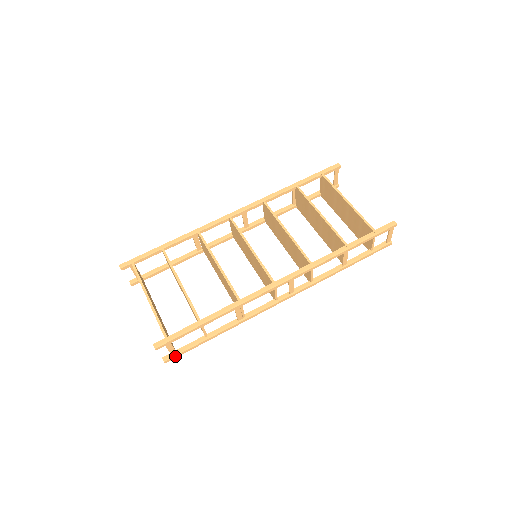
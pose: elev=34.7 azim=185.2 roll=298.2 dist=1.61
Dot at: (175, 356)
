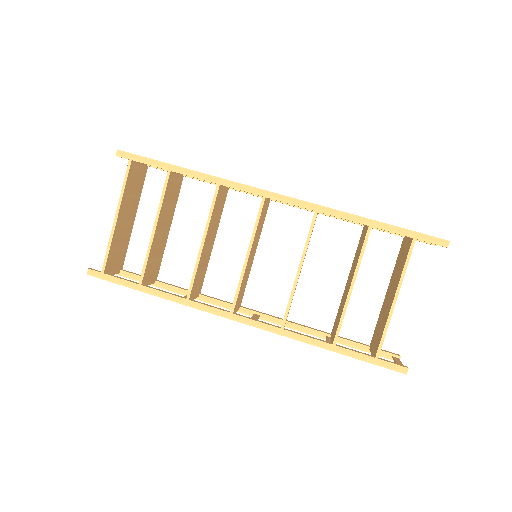
Dot at: (117, 274)
